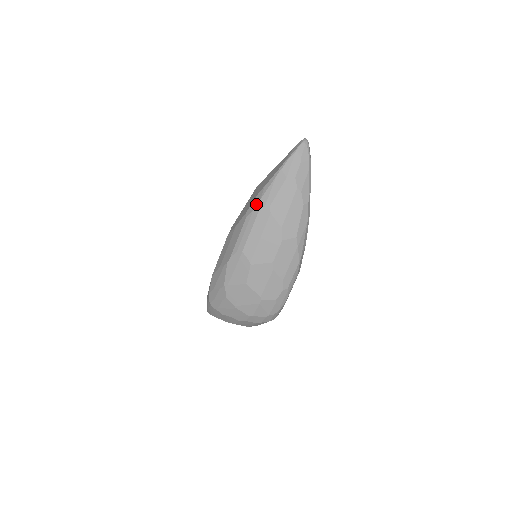
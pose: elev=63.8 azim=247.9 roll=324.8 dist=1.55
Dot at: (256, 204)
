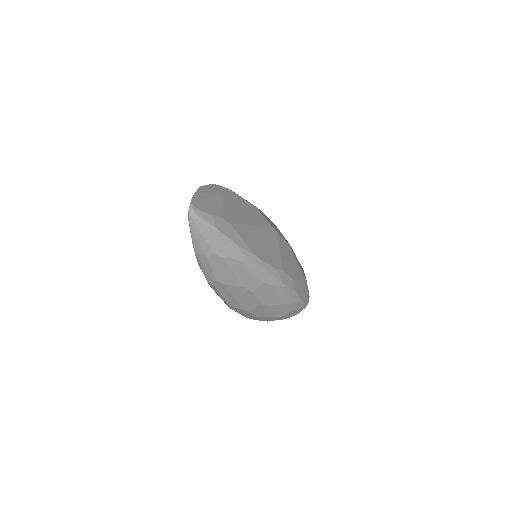
Dot at: occluded
